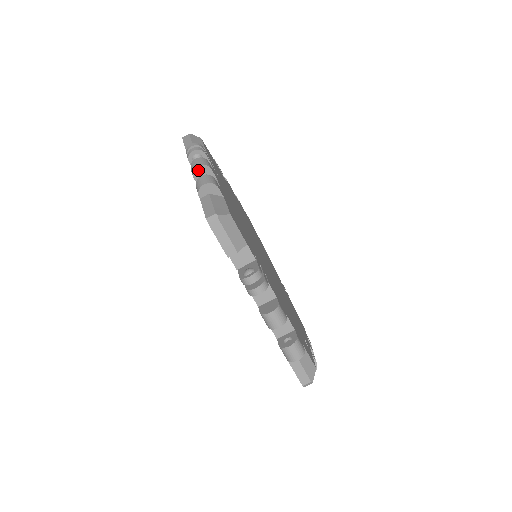
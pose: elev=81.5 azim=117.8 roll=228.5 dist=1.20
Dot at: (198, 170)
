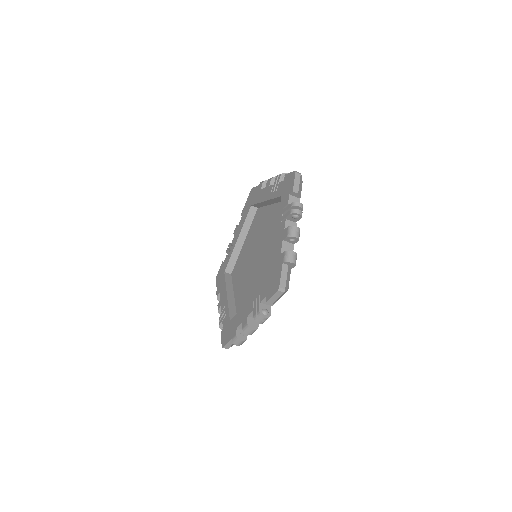
Dot at: (293, 238)
